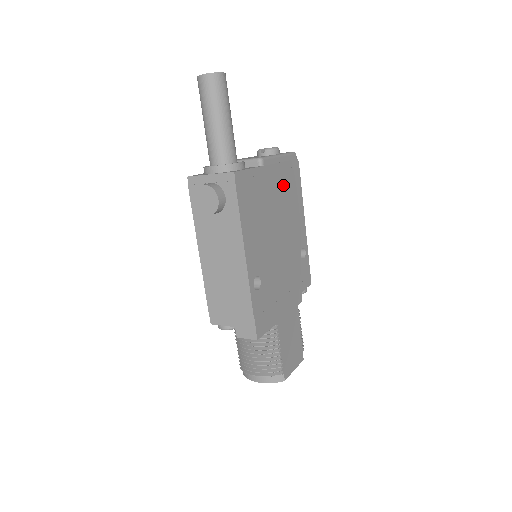
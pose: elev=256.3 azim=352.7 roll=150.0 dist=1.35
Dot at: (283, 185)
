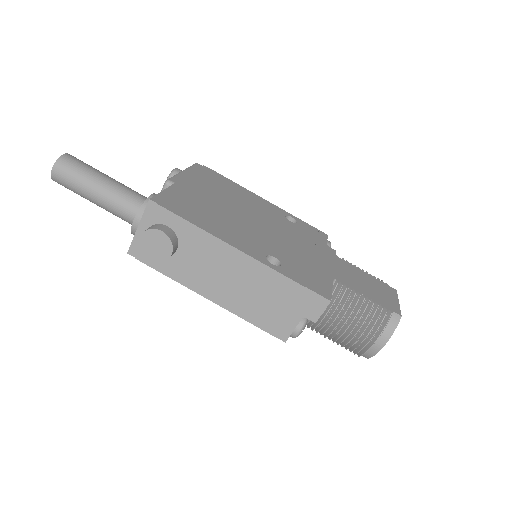
Dot at: (211, 186)
